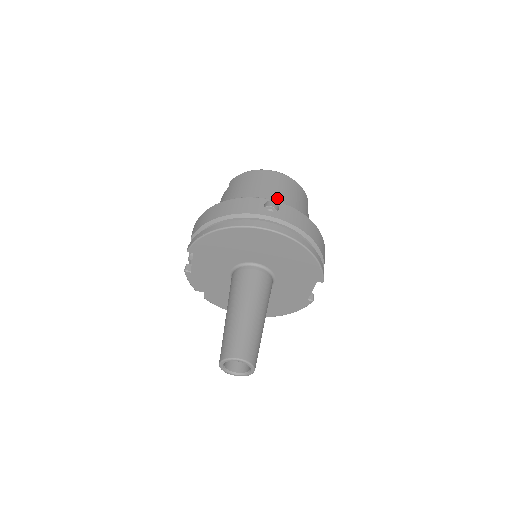
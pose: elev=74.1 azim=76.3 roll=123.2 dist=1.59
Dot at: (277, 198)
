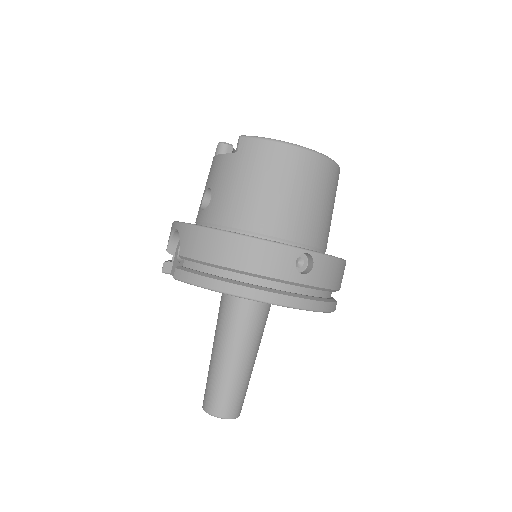
Dot at: (308, 215)
